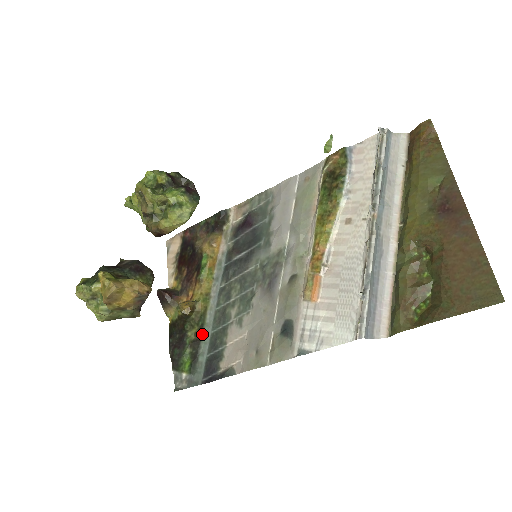
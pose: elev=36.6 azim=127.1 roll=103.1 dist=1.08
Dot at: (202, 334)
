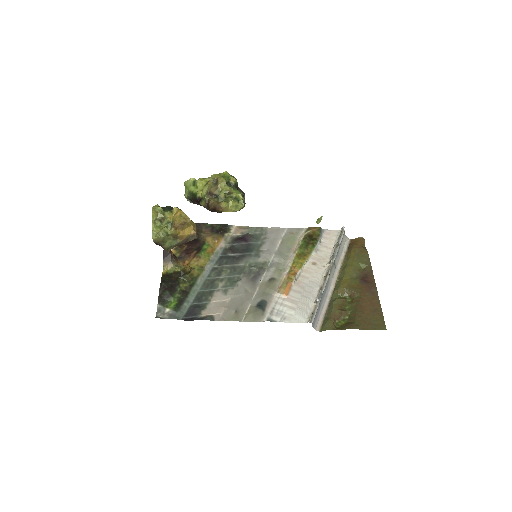
Dot at: (191, 289)
